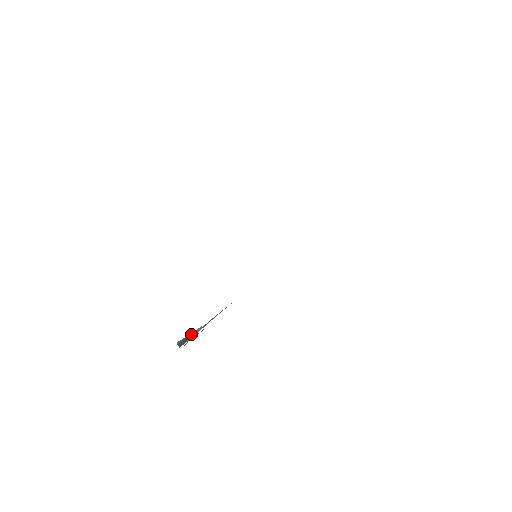
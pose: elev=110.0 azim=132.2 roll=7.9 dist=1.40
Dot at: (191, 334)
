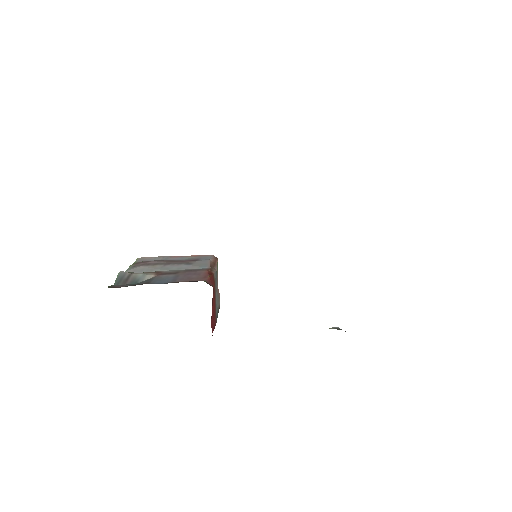
Dot at: (137, 277)
